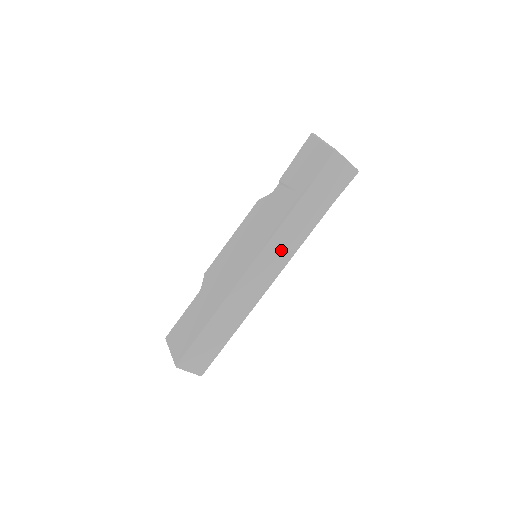
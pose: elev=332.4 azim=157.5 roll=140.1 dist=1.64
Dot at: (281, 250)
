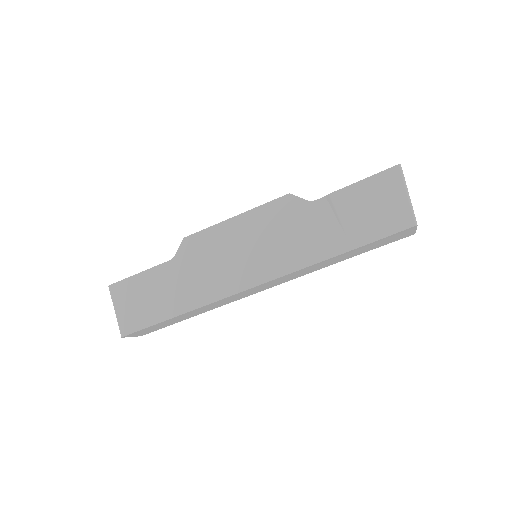
Dot at: (291, 277)
